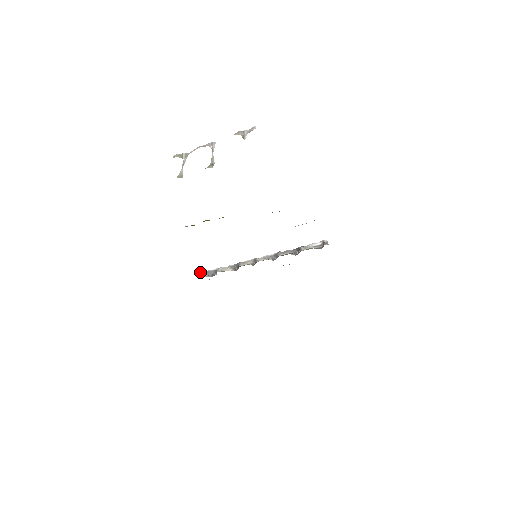
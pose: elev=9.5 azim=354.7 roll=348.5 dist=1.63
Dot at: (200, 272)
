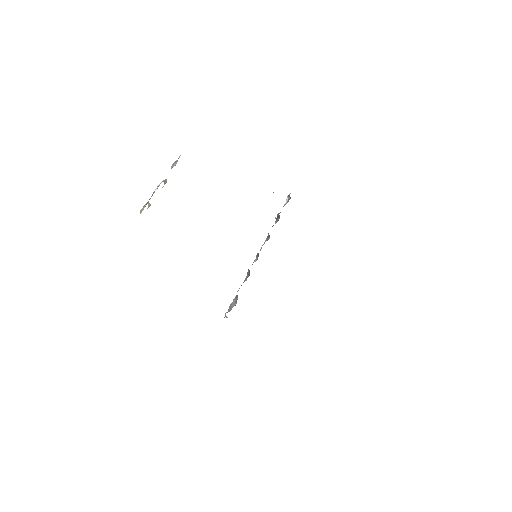
Dot at: (225, 313)
